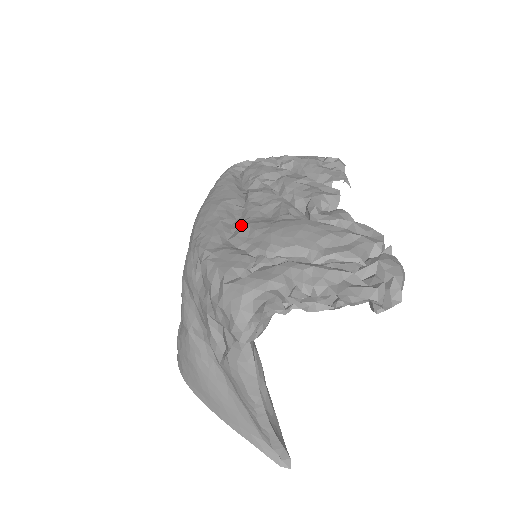
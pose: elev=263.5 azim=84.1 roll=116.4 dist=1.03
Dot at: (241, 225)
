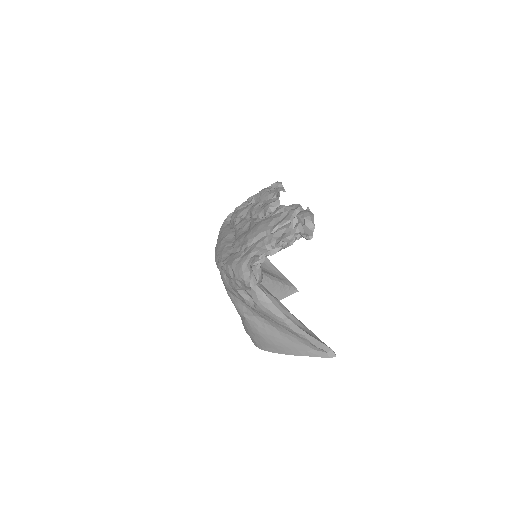
Dot at: occluded
